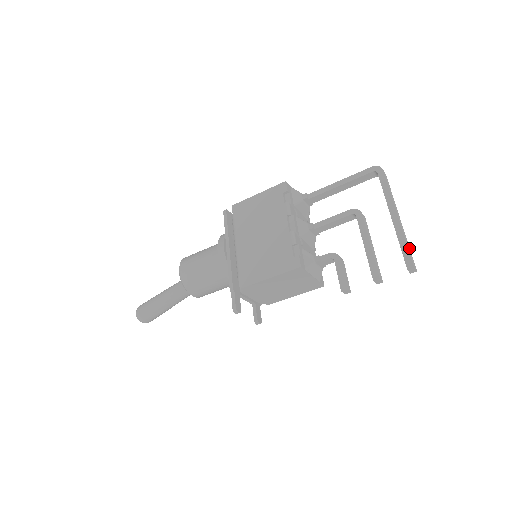
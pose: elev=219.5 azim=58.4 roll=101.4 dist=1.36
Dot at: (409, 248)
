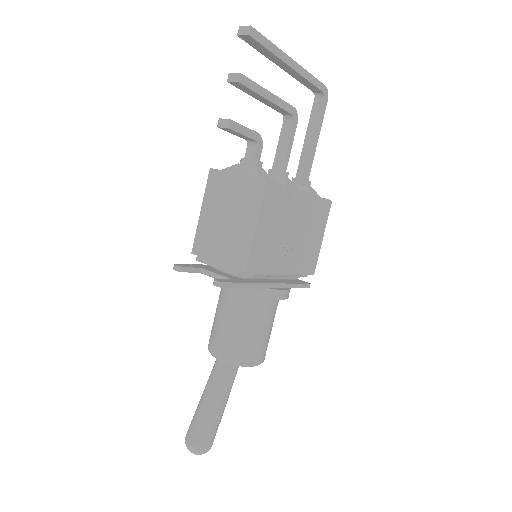
Dot at: (267, 41)
